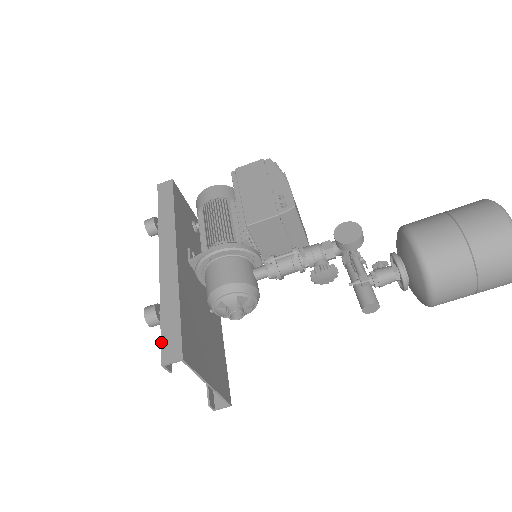
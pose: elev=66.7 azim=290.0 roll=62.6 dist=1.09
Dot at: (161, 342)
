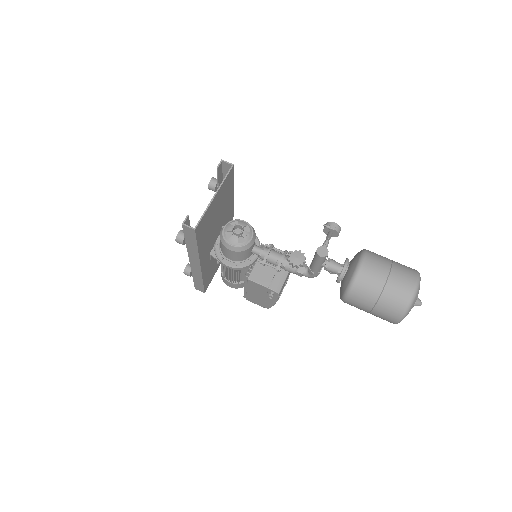
Dot at: (222, 169)
